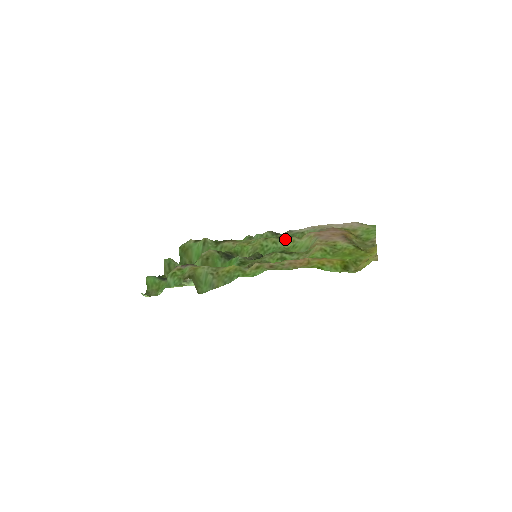
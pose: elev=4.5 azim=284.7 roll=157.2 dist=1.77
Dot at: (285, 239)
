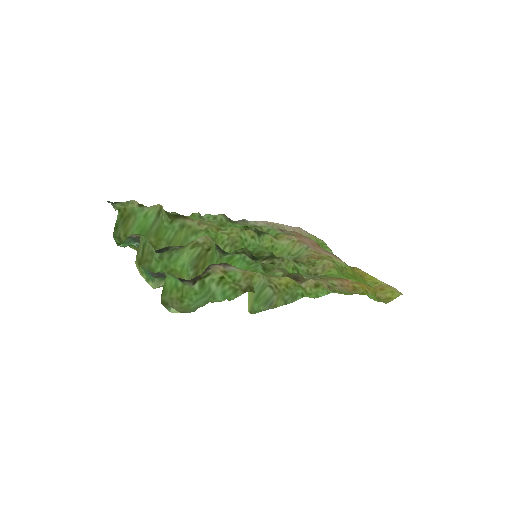
Dot at: (260, 235)
